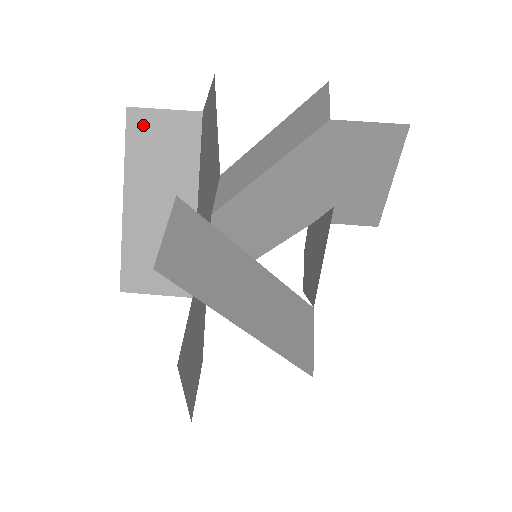
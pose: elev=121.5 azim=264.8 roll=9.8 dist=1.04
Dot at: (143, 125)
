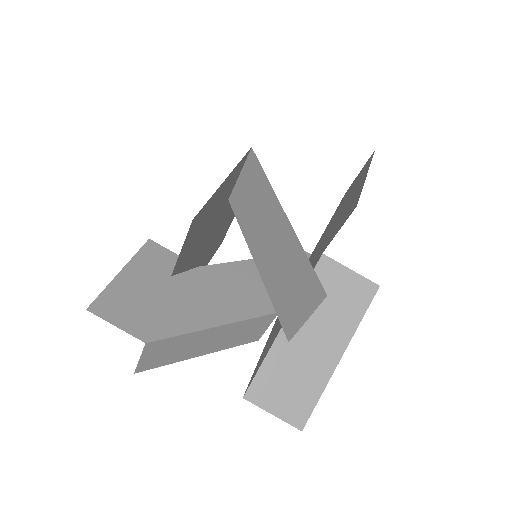
Dot at: occluded
